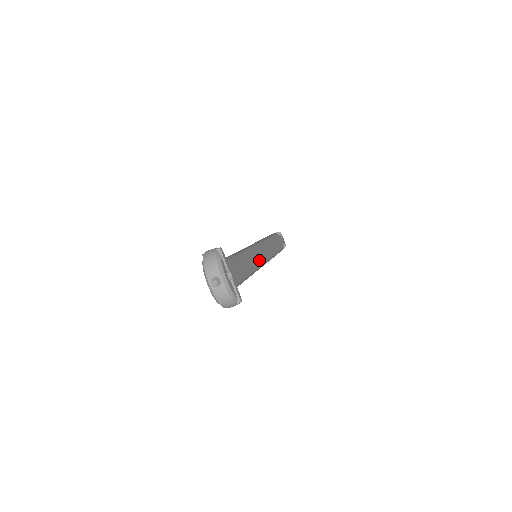
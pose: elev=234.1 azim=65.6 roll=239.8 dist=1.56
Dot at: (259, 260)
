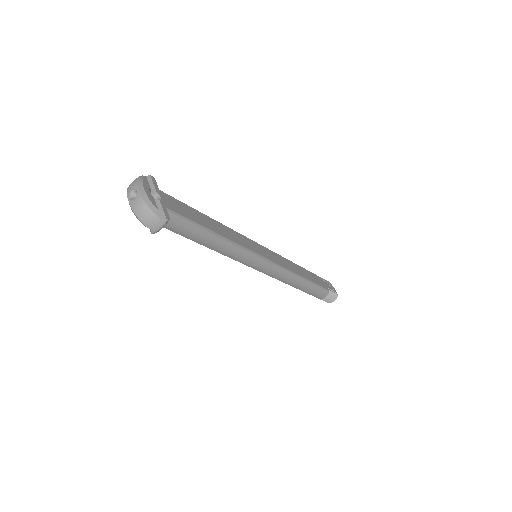
Dot at: (248, 246)
